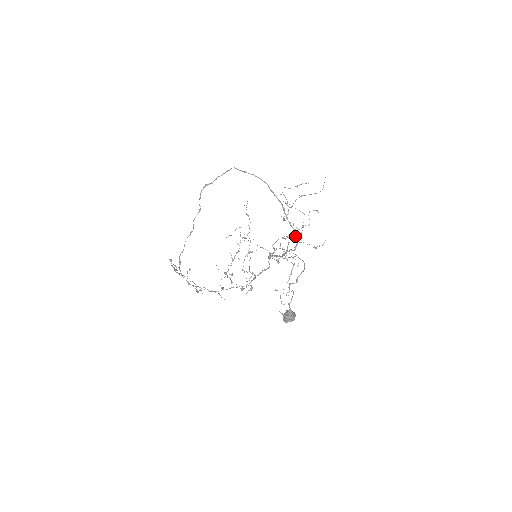
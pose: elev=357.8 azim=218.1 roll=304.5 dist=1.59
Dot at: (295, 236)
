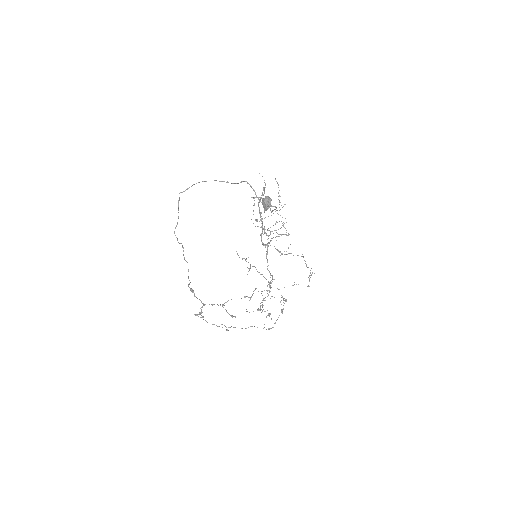
Dot at: (282, 234)
